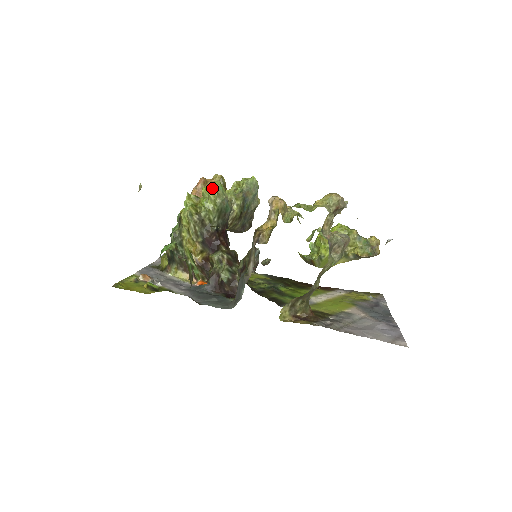
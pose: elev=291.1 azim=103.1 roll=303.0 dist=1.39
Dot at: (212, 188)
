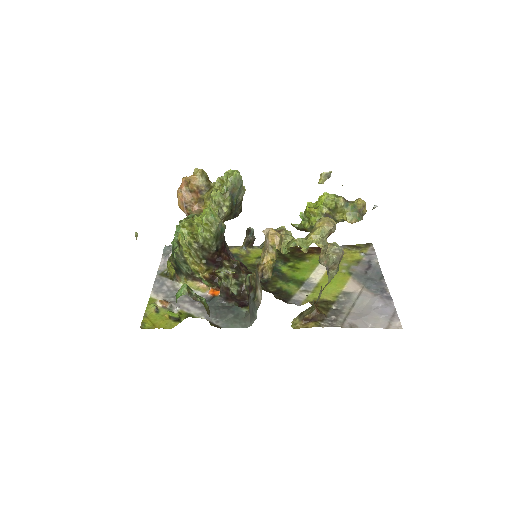
Dot at: (205, 220)
